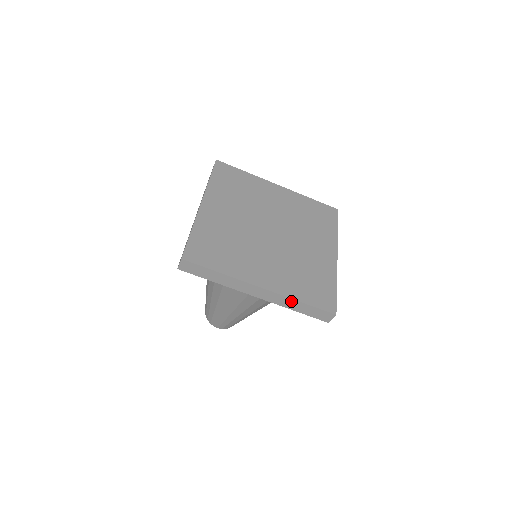
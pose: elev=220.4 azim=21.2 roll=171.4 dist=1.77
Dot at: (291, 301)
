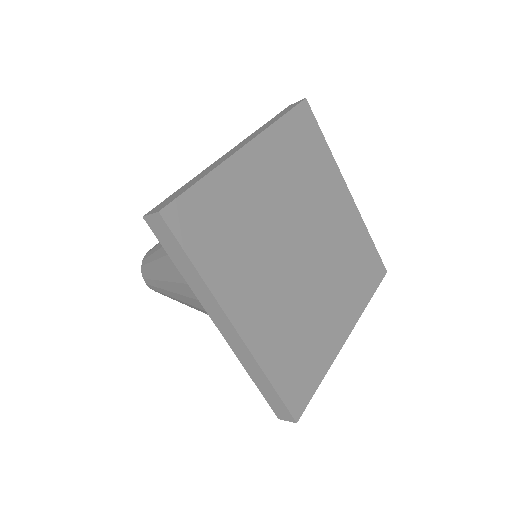
Dot at: (258, 369)
